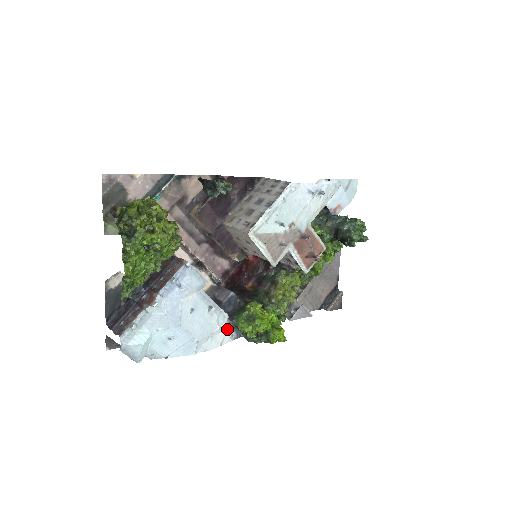
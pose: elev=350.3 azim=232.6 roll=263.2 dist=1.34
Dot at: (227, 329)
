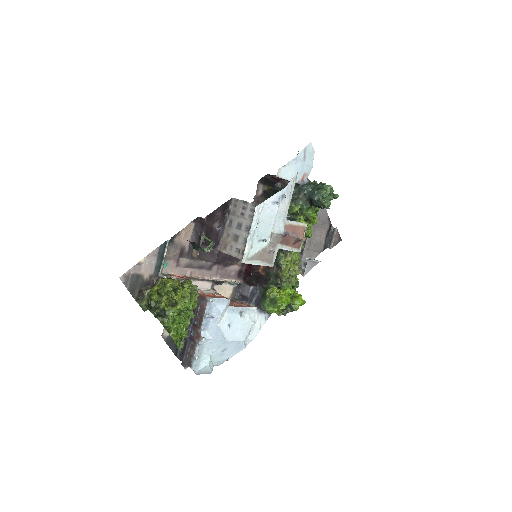
Dot at: (260, 316)
